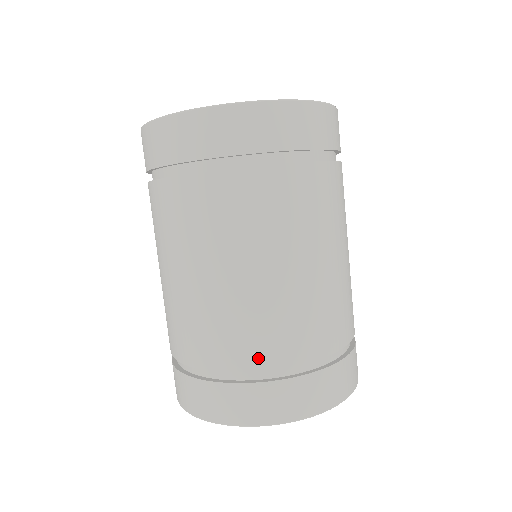
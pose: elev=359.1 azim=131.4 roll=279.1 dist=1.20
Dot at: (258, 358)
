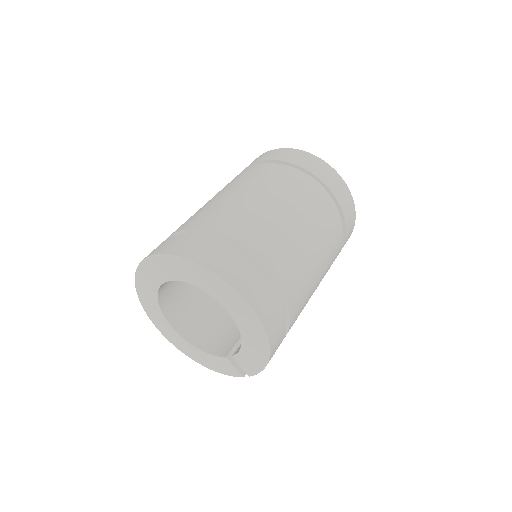
Dot at: (236, 235)
